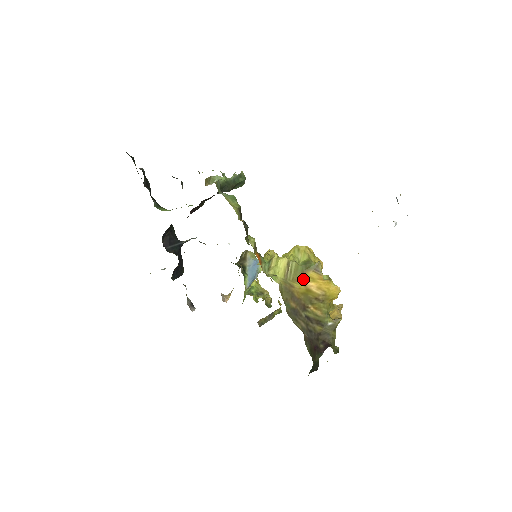
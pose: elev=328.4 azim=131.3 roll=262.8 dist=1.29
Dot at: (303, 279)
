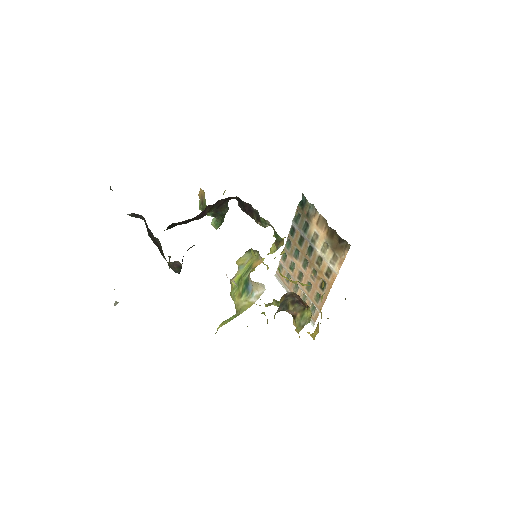
Dot at: occluded
